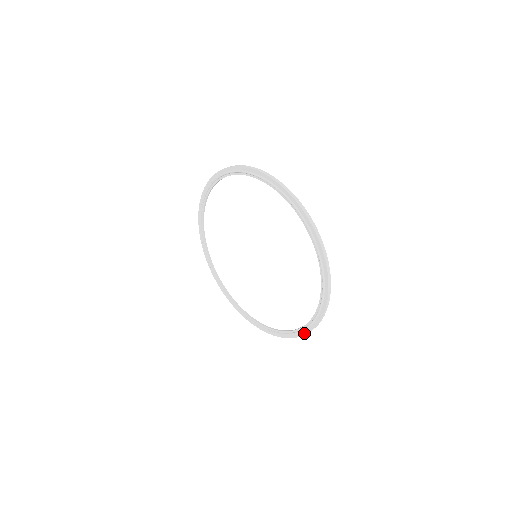
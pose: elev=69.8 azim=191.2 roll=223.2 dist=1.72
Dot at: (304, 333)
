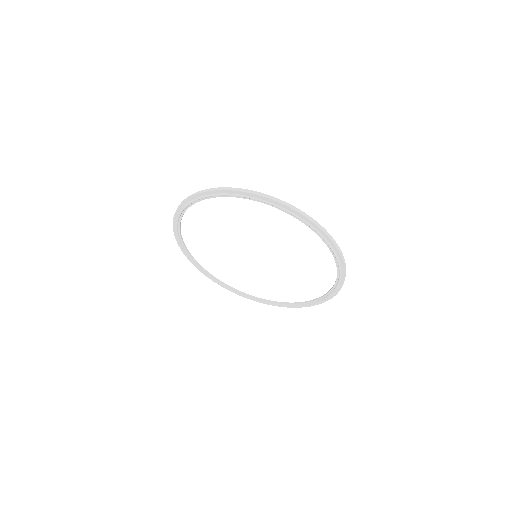
Dot at: (343, 273)
